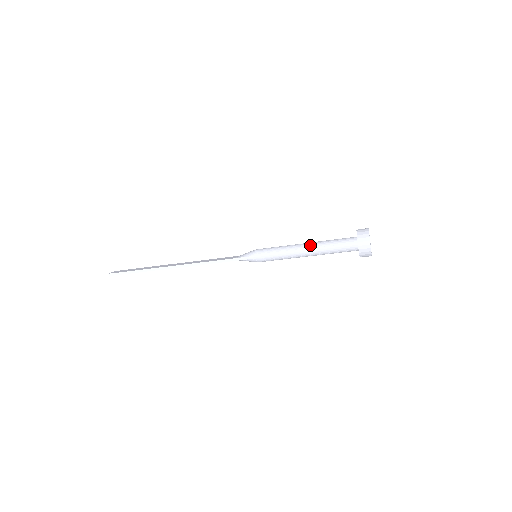
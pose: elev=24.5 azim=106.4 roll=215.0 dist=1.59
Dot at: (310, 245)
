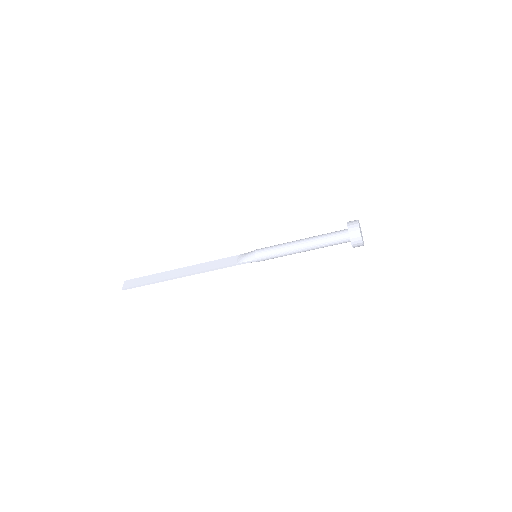
Dot at: (306, 245)
